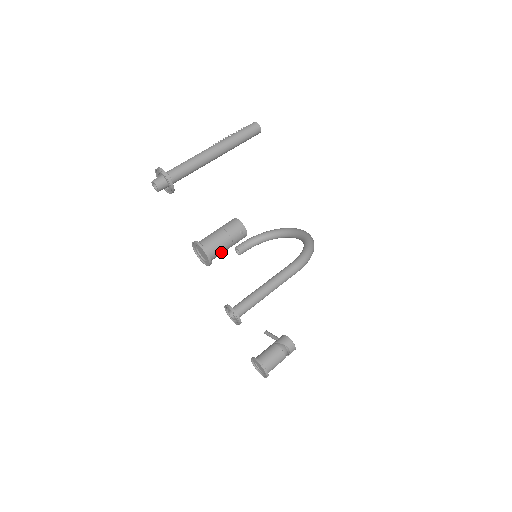
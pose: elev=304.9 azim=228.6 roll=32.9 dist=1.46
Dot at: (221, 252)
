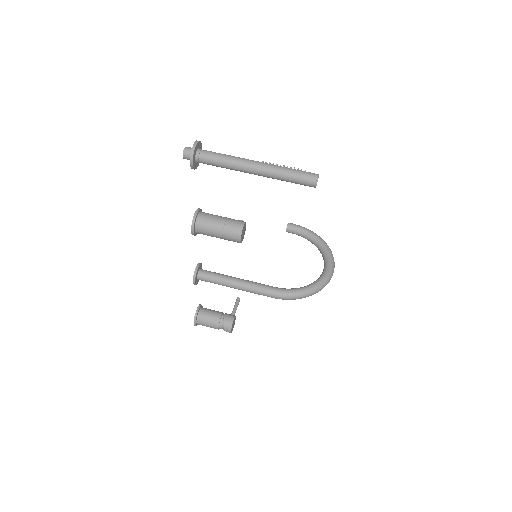
Dot at: (209, 235)
